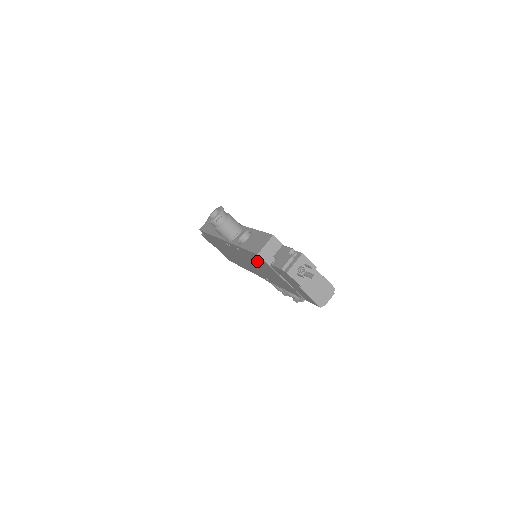
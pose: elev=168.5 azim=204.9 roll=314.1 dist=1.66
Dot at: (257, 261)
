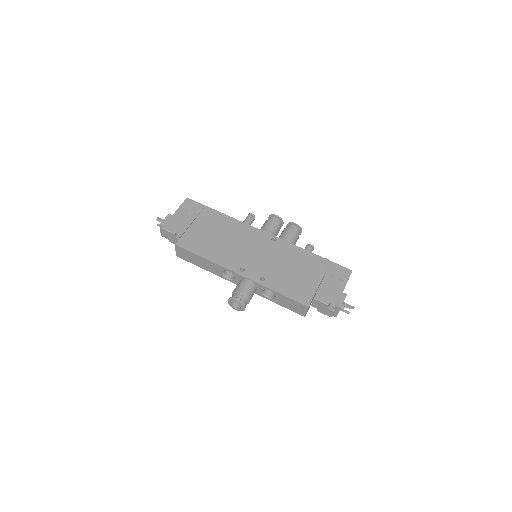
Dot at: occluded
